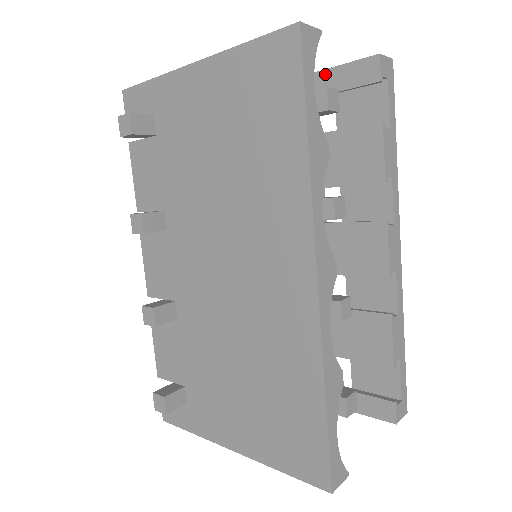
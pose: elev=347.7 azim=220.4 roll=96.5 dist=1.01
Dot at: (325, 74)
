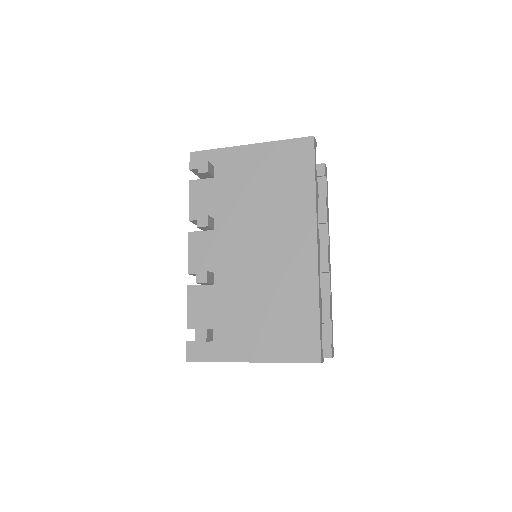
Dot at: occluded
